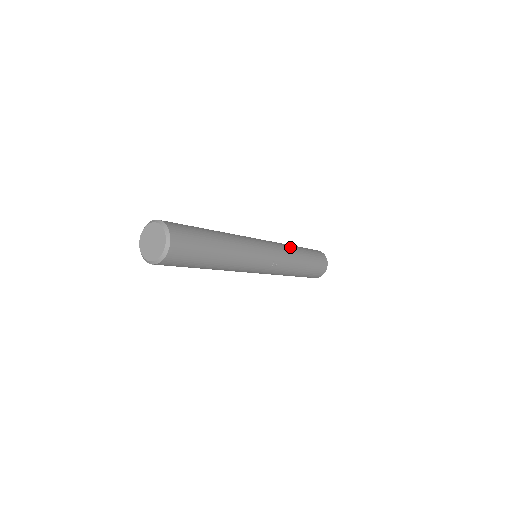
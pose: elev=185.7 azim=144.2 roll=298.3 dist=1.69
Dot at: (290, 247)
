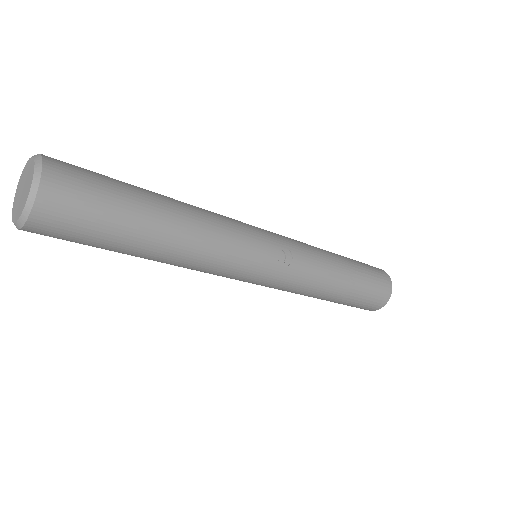
Dot at: occluded
